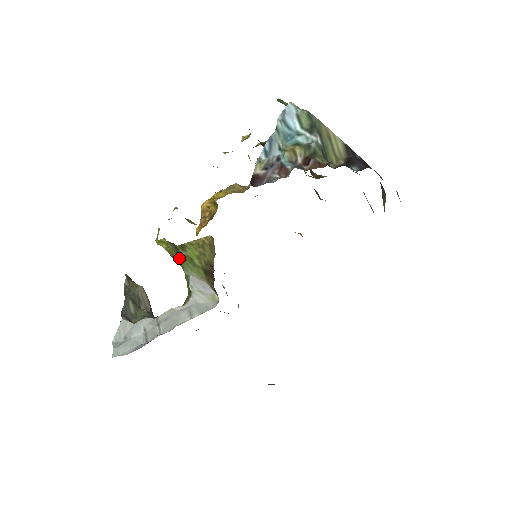
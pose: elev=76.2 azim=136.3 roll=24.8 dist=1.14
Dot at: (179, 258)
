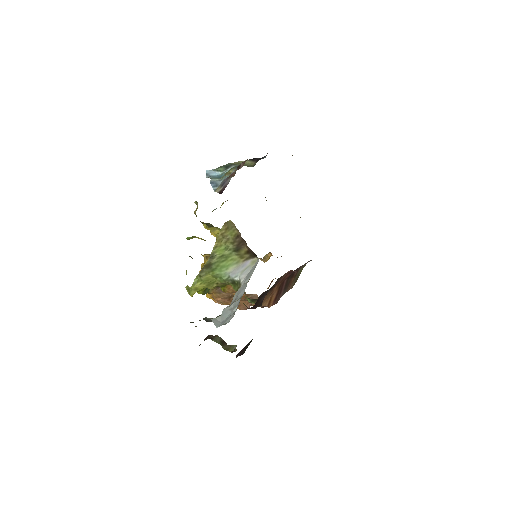
Dot at: (214, 273)
